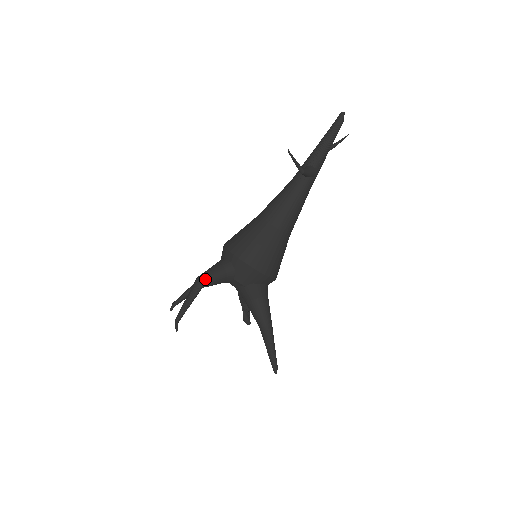
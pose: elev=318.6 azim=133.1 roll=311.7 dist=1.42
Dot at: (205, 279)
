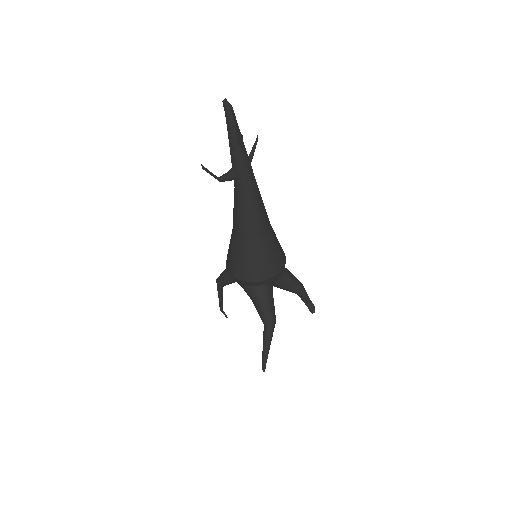
Dot at: (218, 280)
